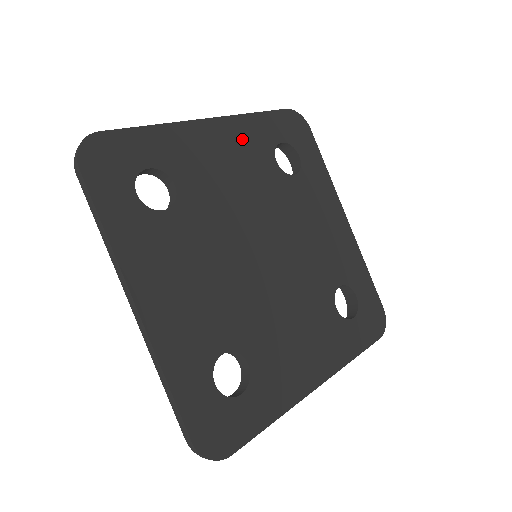
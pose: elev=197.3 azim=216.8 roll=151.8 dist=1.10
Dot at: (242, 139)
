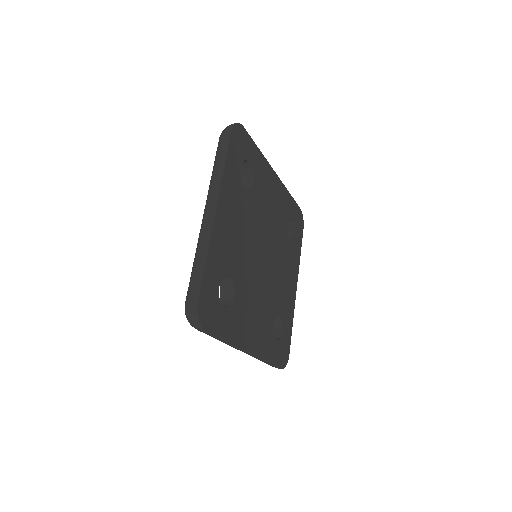
Dot at: (230, 197)
